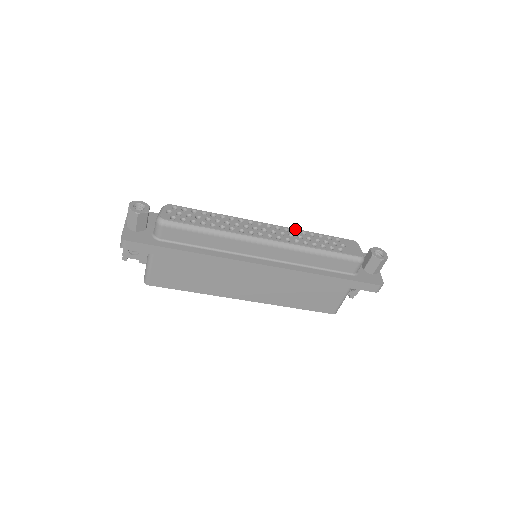
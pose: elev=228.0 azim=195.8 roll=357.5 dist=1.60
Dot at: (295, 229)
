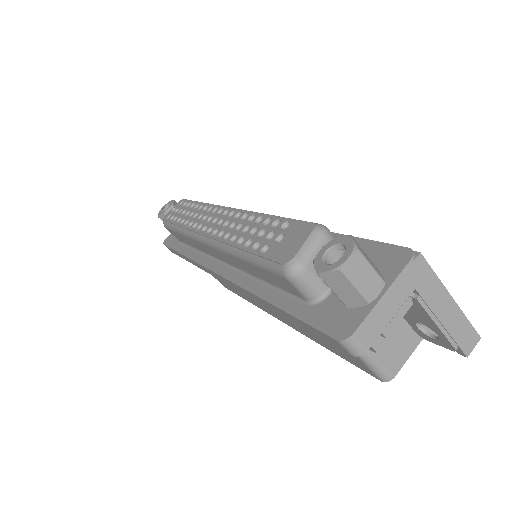
Dot at: (249, 212)
